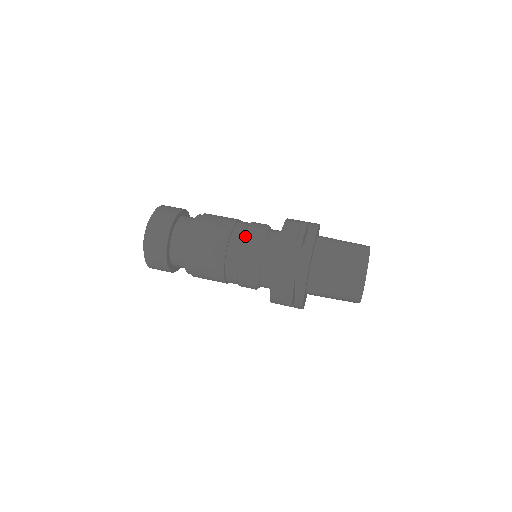
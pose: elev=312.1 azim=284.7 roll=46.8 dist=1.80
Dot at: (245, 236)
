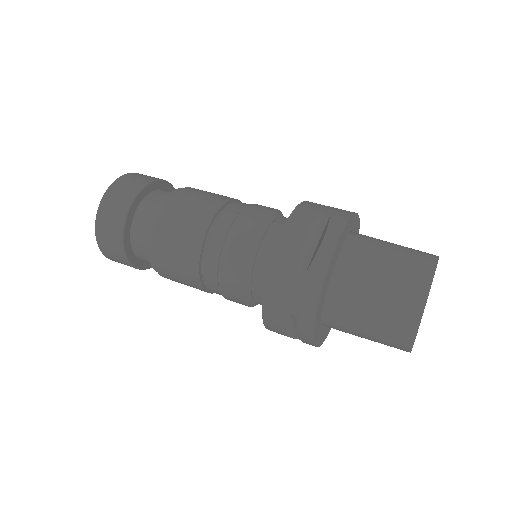
Dot at: (228, 235)
